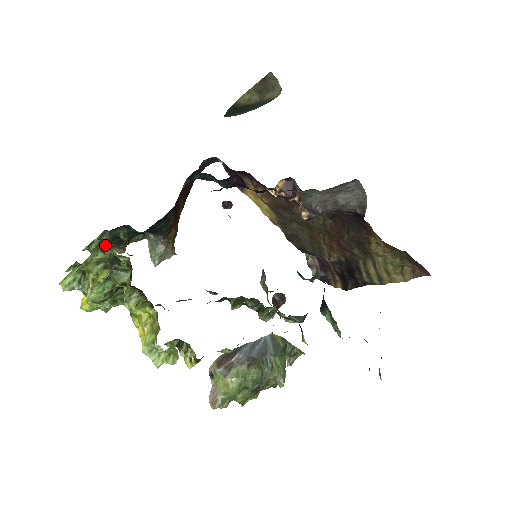
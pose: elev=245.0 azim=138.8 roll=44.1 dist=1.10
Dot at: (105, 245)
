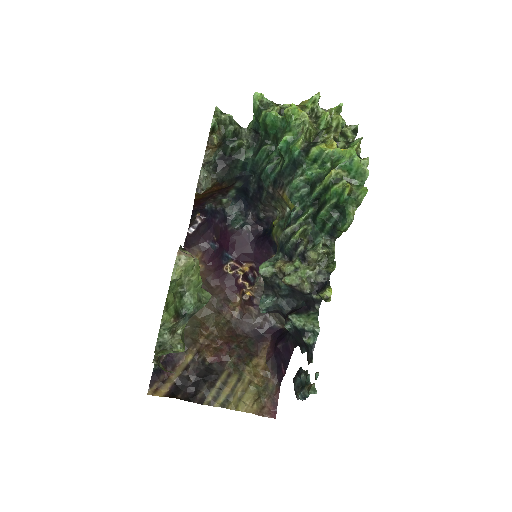
Dot at: (230, 127)
